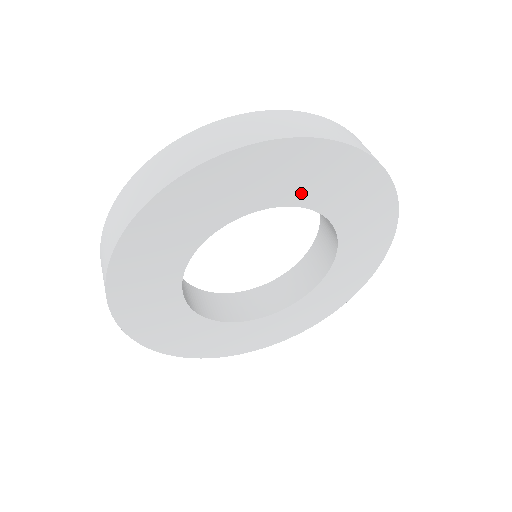
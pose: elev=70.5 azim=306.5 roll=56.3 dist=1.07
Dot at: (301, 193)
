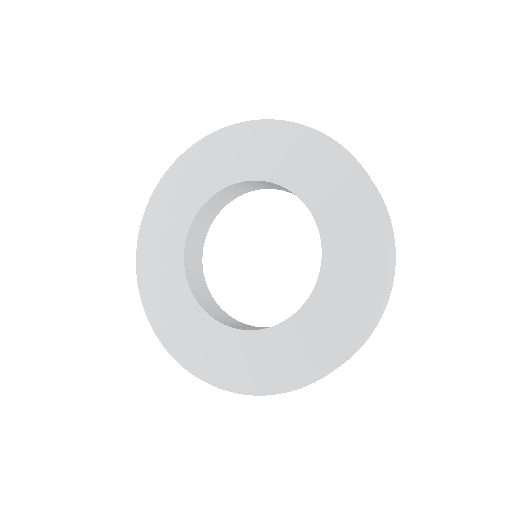
Dot at: (217, 179)
